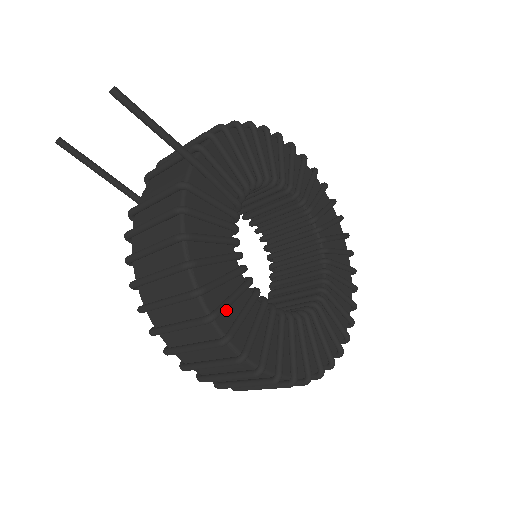
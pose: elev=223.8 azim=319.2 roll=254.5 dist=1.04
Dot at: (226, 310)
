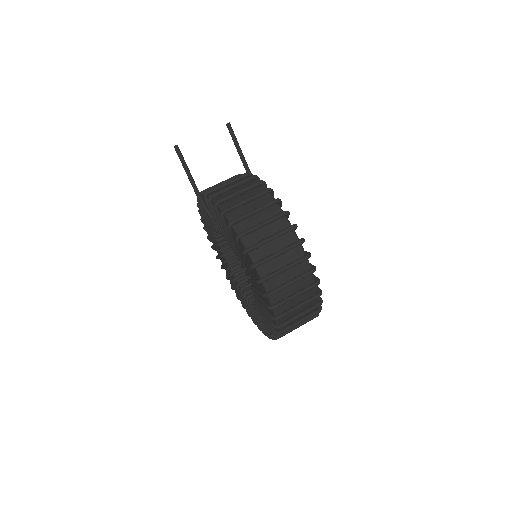
Dot at: occluded
